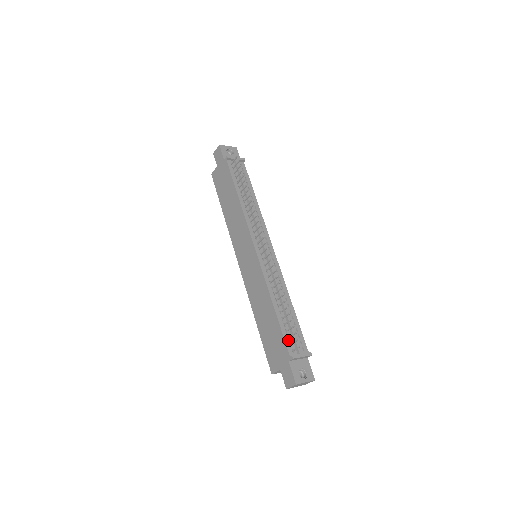
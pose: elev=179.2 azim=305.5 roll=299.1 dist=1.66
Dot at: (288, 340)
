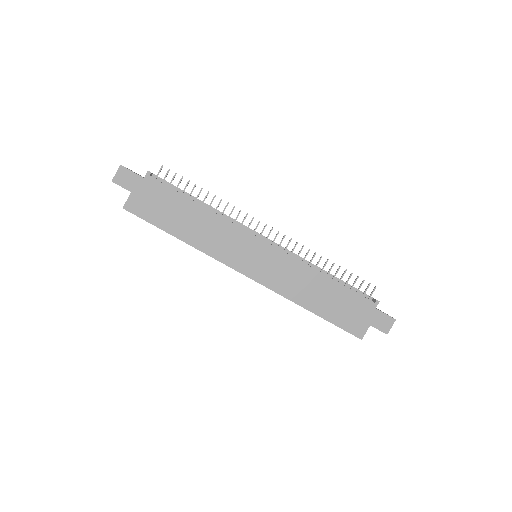
Dot at: (359, 294)
